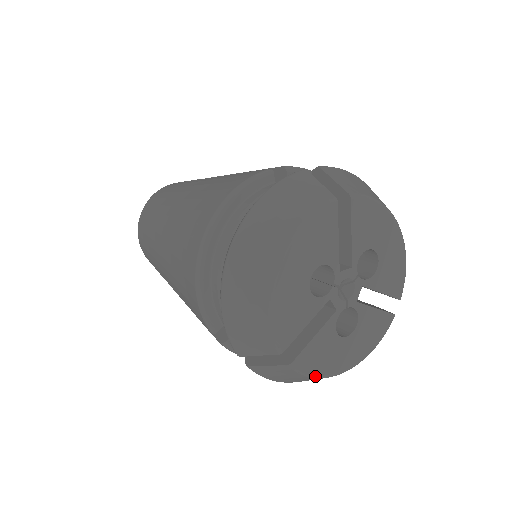
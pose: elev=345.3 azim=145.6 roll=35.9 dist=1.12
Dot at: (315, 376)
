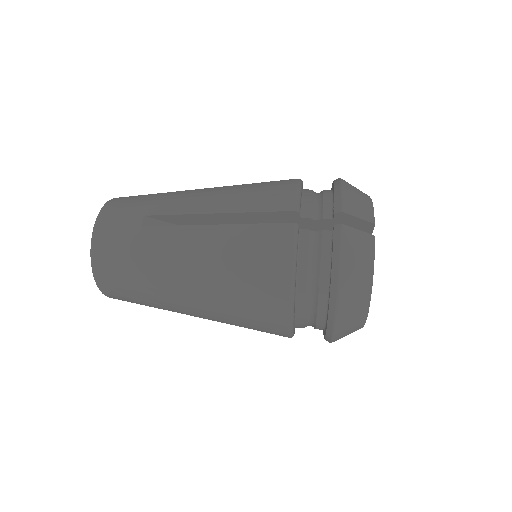
Dot at: occluded
